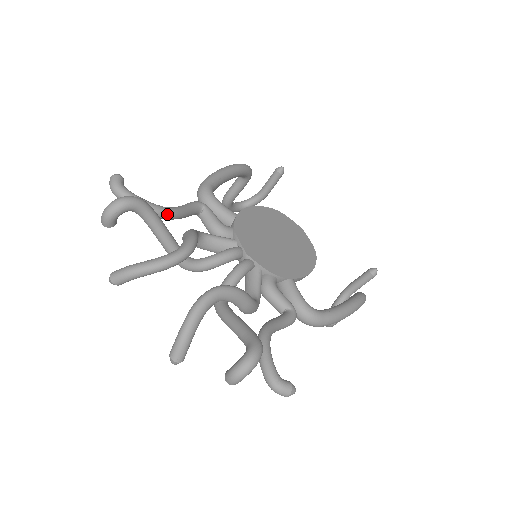
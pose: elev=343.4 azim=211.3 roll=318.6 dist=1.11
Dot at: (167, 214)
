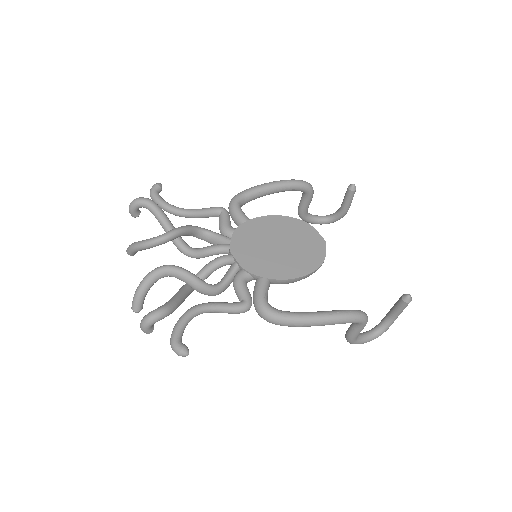
Dot at: (179, 213)
